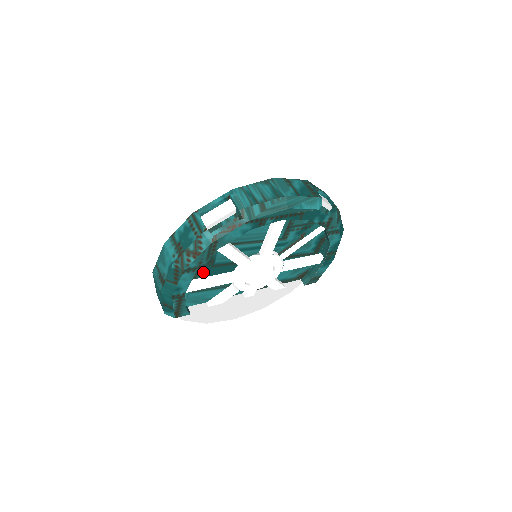
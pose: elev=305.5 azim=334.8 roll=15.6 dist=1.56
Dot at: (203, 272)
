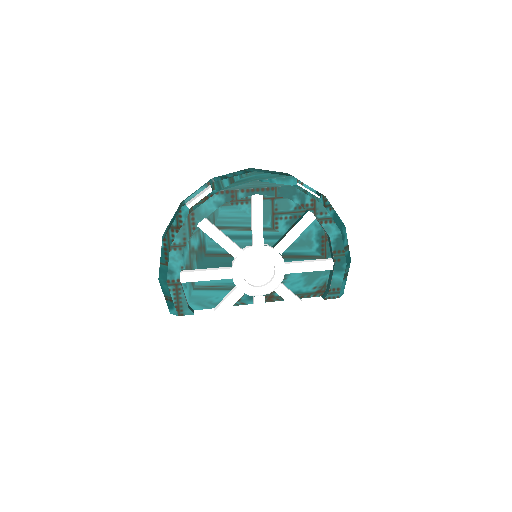
Dot at: (198, 262)
